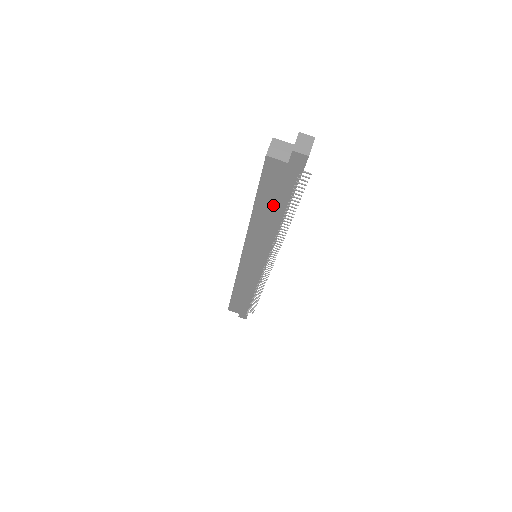
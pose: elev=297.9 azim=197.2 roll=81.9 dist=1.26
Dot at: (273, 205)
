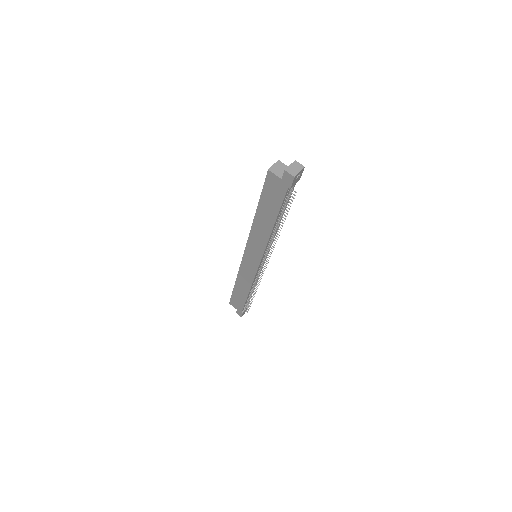
Dot at: (270, 211)
